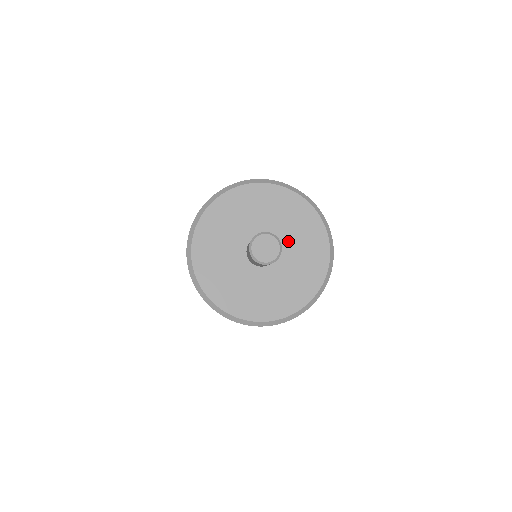
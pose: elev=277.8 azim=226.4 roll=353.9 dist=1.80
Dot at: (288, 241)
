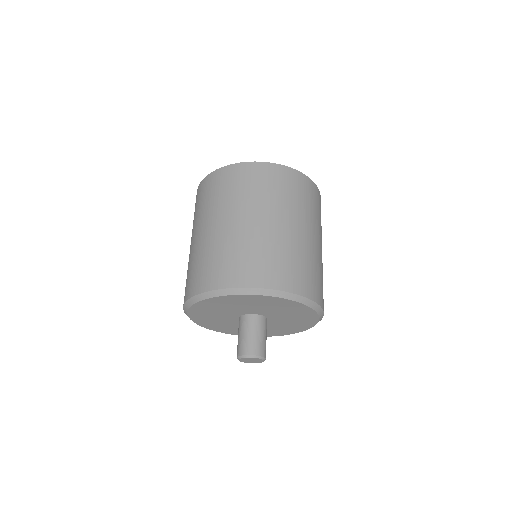
Dot at: (277, 323)
